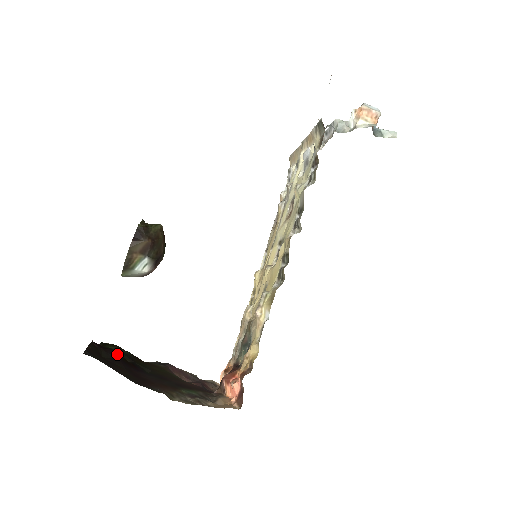
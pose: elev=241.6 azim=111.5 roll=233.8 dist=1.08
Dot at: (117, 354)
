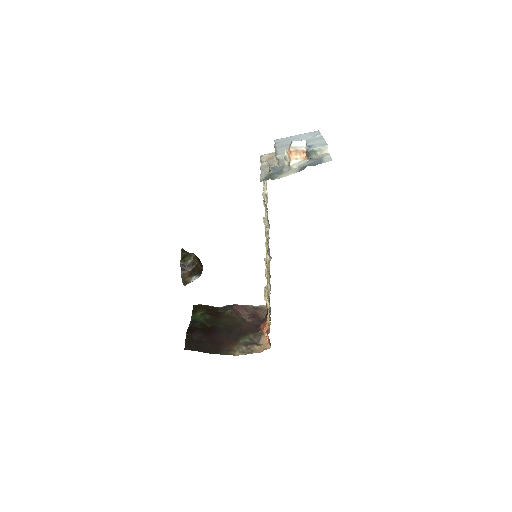
Dot at: (201, 330)
